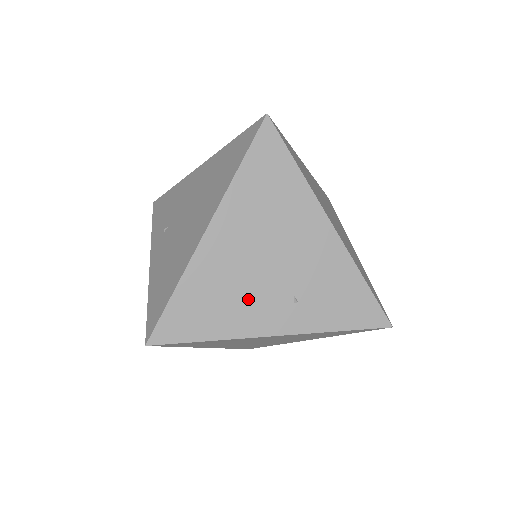
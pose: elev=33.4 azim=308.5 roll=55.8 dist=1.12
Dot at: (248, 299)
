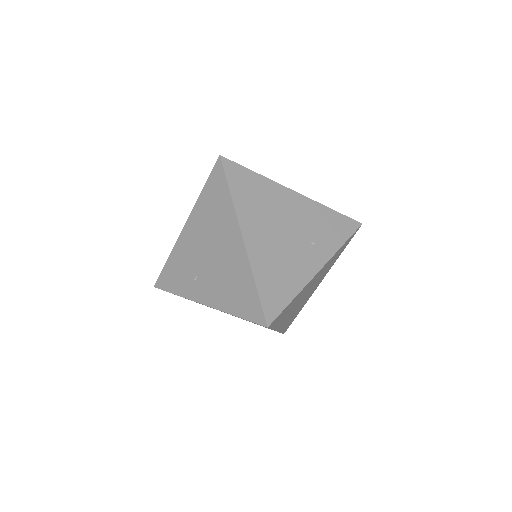
Dot at: (292, 260)
